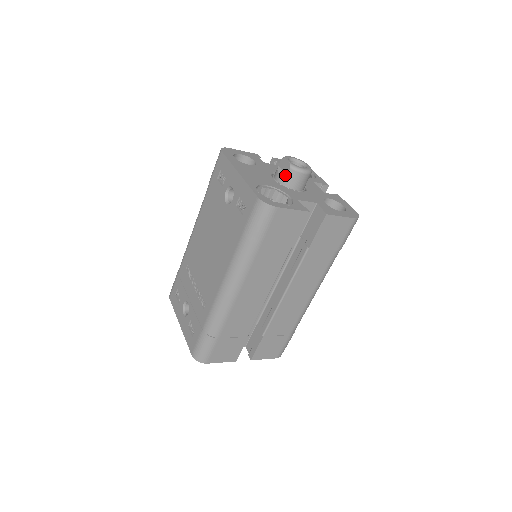
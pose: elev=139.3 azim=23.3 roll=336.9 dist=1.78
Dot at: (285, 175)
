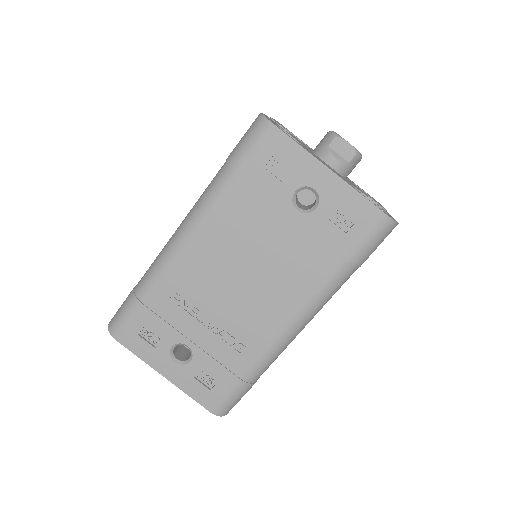
Dot at: (347, 163)
